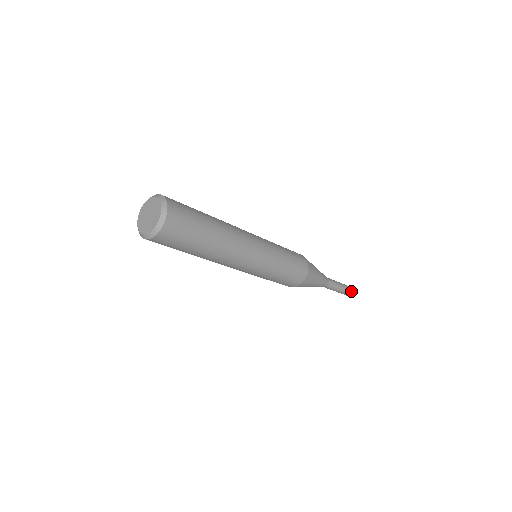
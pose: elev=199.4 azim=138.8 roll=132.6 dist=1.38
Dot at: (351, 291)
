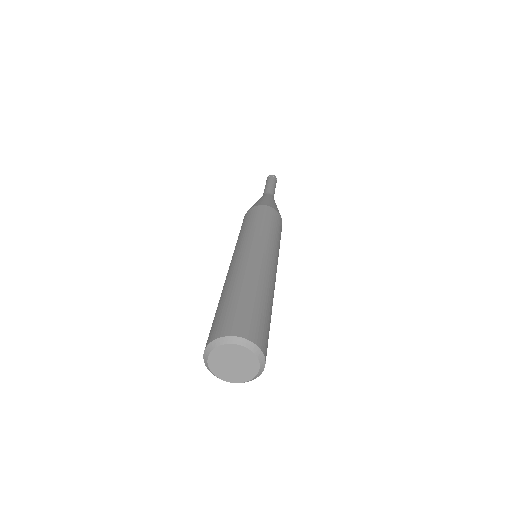
Dot at: (276, 181)
